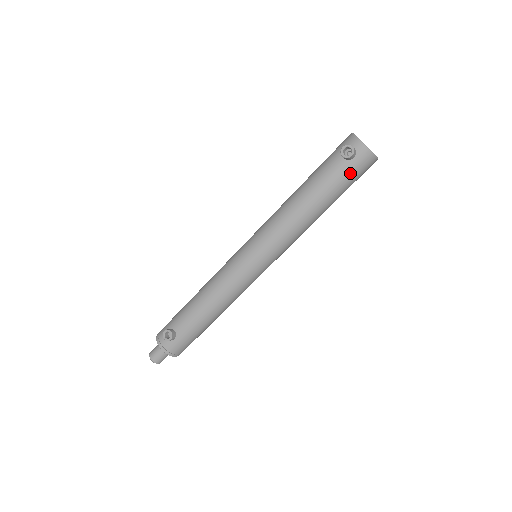
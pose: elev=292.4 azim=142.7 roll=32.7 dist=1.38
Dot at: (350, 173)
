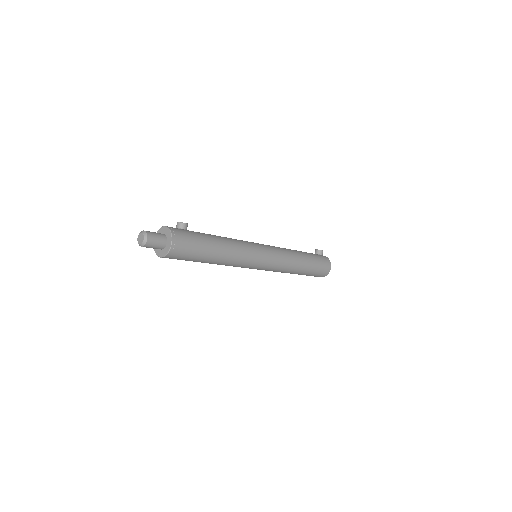
Dot at: (320, 258)
